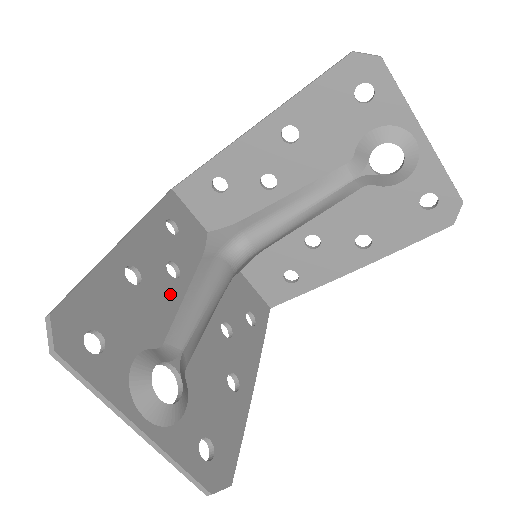
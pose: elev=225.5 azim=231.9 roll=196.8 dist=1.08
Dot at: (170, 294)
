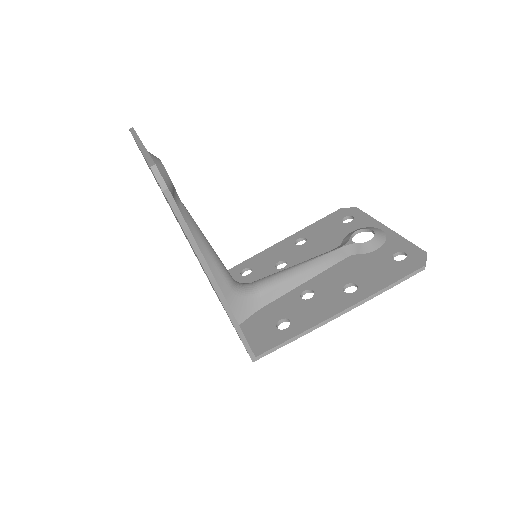
Dot at: occluded
